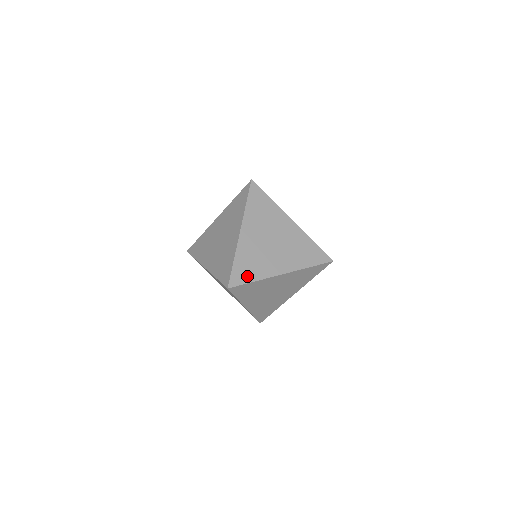
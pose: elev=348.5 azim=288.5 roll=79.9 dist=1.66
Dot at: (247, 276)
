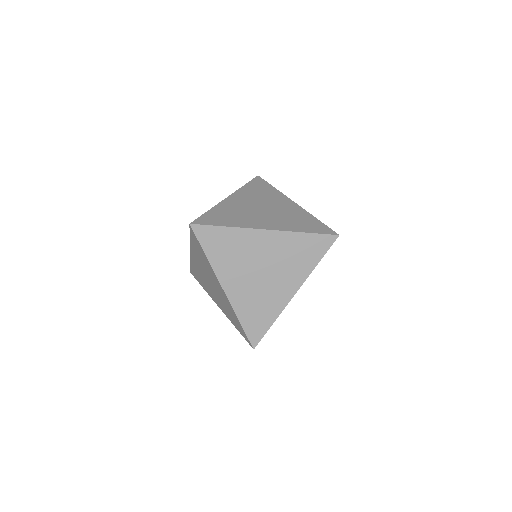
Dot at: (219, 221)
